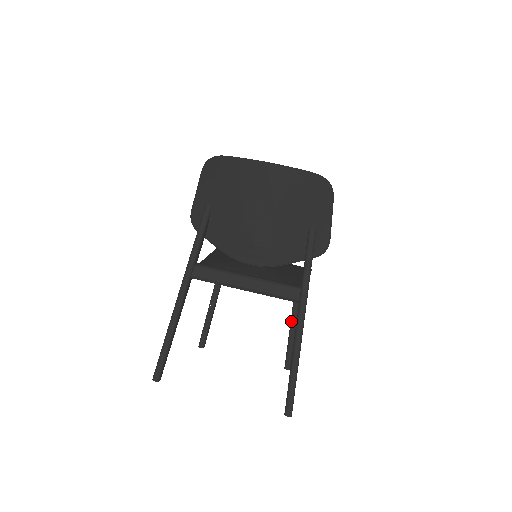
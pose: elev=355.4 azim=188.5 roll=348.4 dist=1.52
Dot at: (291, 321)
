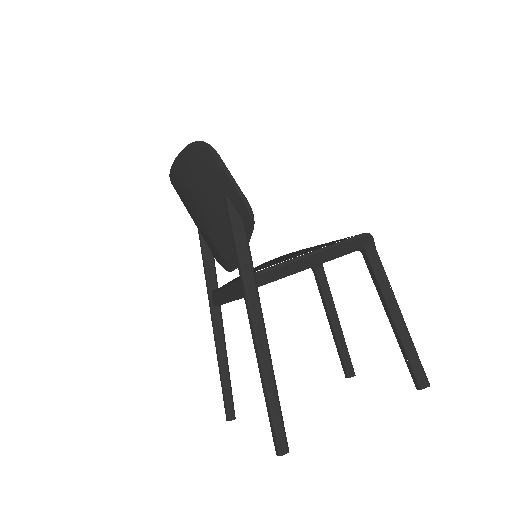
Dot at: occluded
